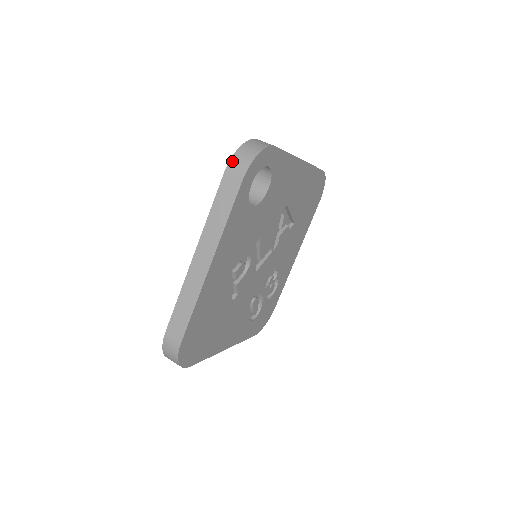
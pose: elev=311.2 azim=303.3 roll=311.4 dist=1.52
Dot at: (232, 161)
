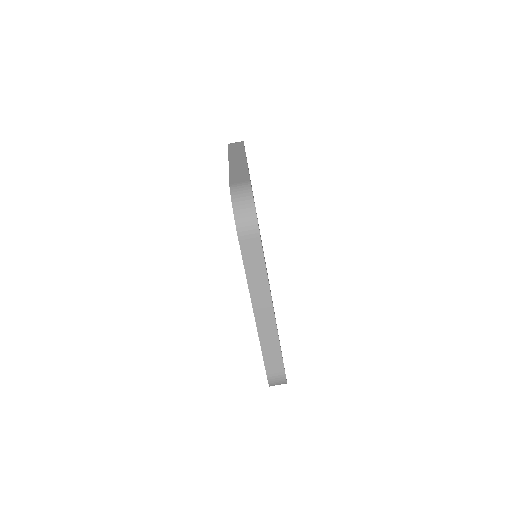
Dot at: (238, 226)
